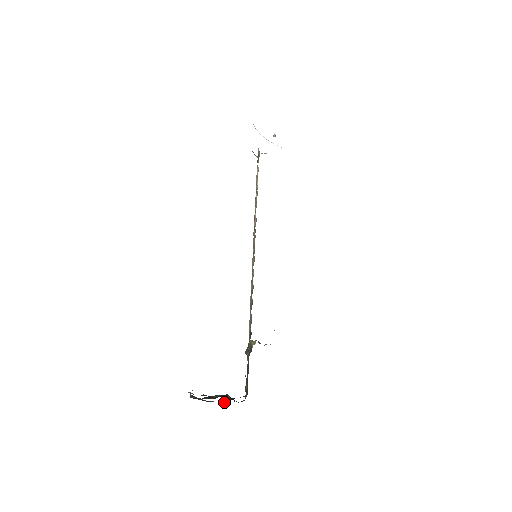
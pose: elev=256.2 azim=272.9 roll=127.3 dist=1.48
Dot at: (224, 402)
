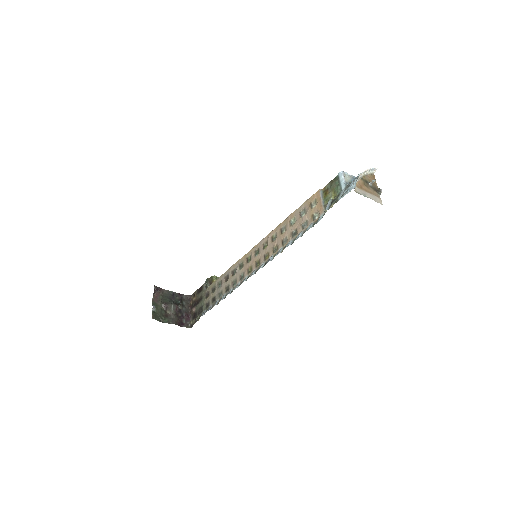
Dot at: (175, 294)
